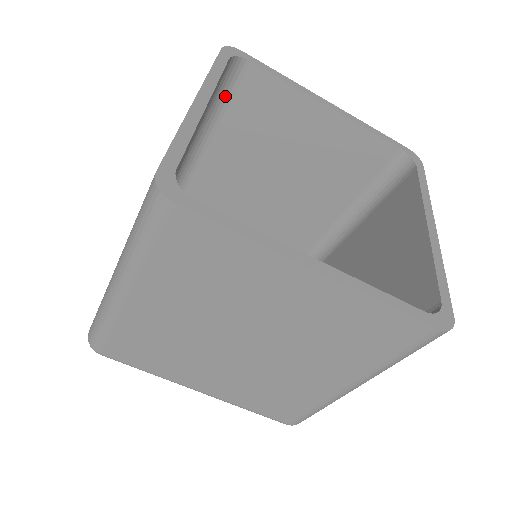
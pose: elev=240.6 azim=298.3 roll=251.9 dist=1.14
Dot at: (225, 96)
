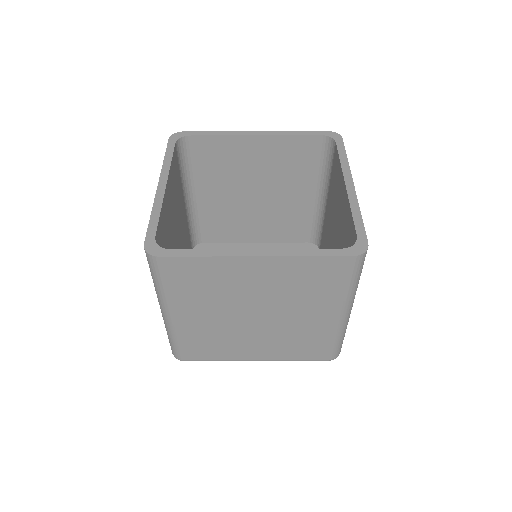
Dot at: (189, 163)
